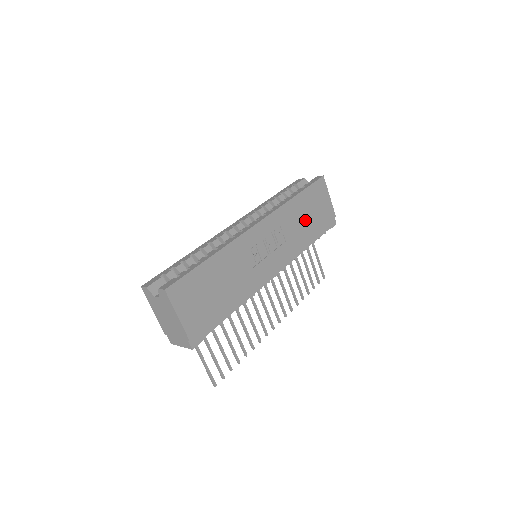
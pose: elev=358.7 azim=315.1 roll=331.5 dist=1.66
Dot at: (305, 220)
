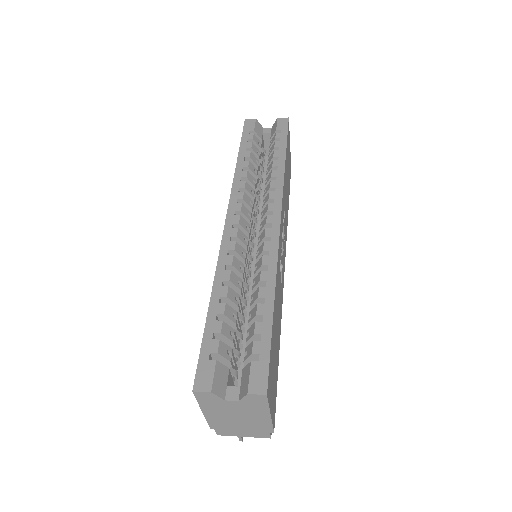
Dot at: (287, 187)
